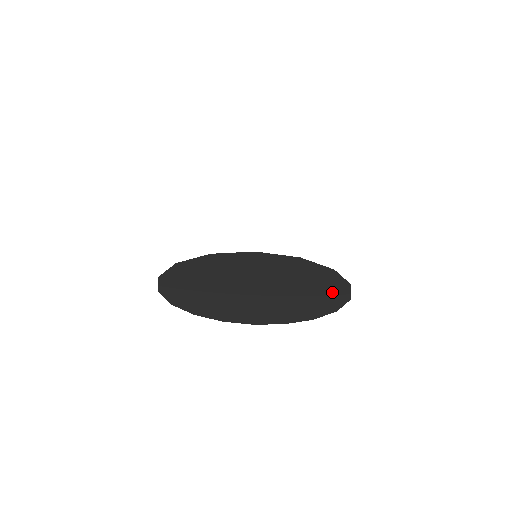
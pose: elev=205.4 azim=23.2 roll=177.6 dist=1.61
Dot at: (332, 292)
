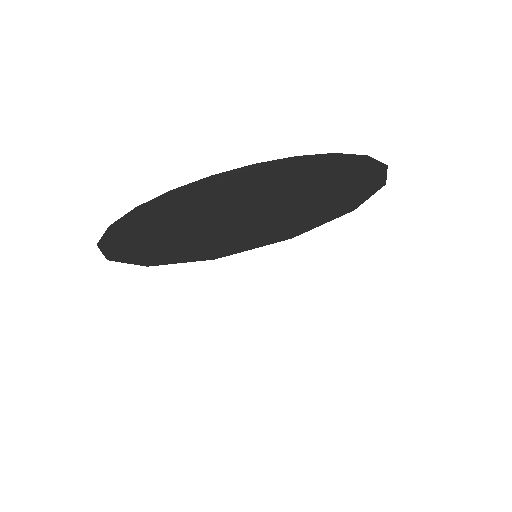
Dot at: occluded
